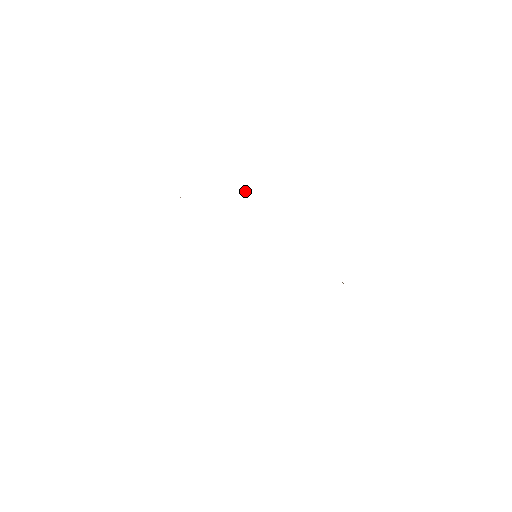
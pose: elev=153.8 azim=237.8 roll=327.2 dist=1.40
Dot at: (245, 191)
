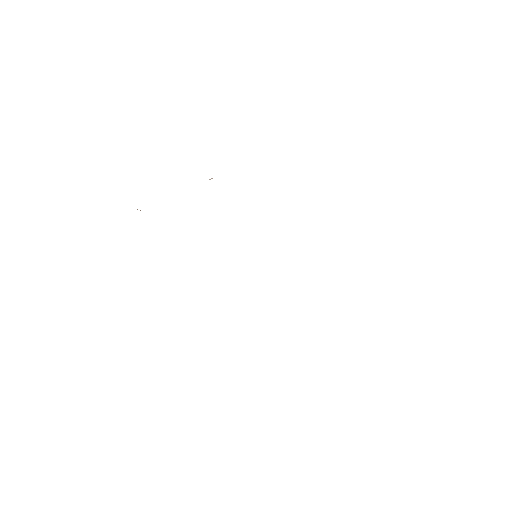
Dot at: occluded
